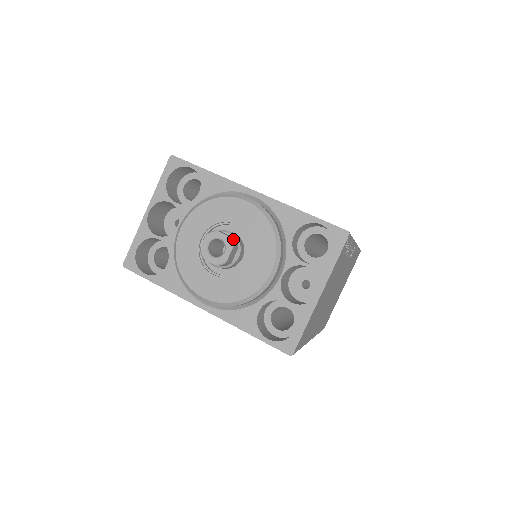
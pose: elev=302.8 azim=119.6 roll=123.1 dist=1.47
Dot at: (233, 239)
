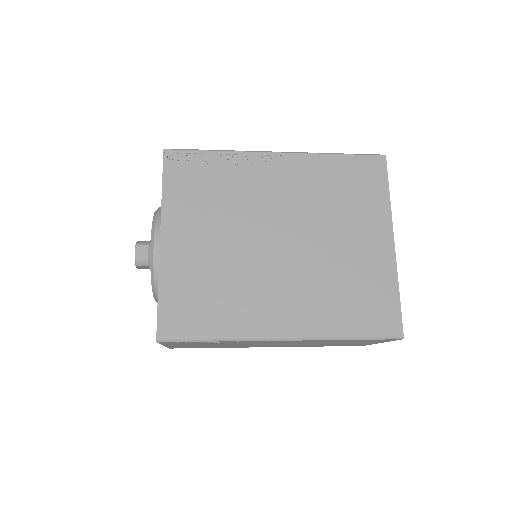
Dot at: (141, 260)
